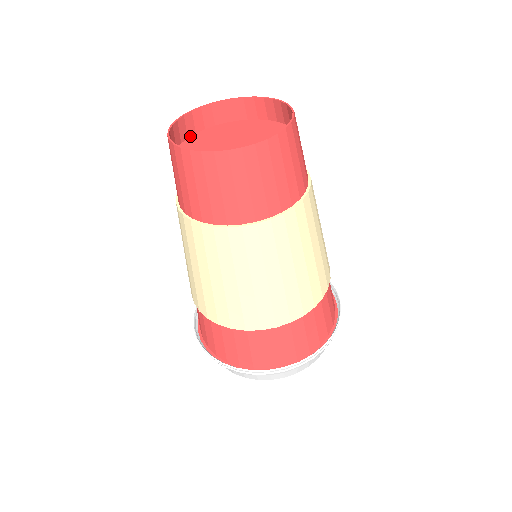
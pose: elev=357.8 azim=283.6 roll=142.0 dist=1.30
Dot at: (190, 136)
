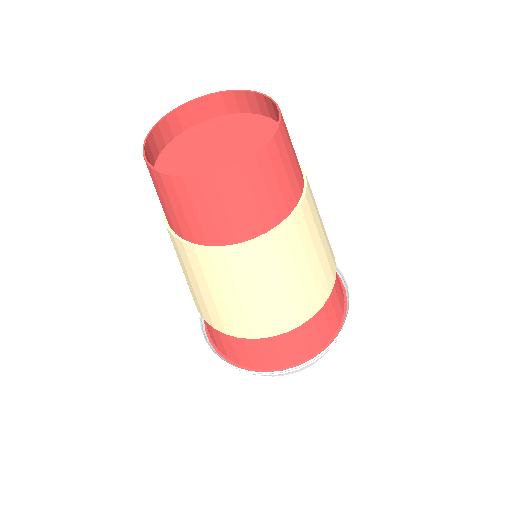
Dot at: (177, 135)
